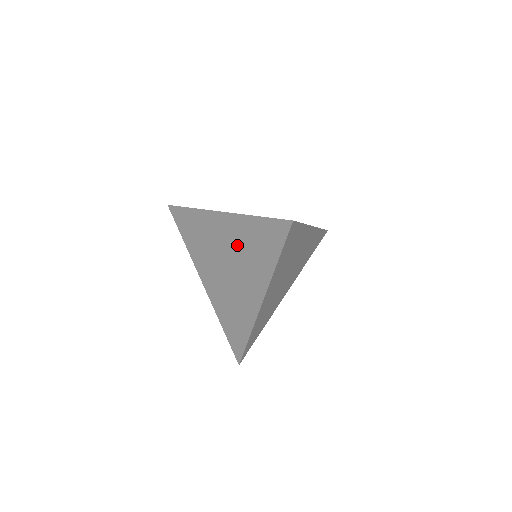
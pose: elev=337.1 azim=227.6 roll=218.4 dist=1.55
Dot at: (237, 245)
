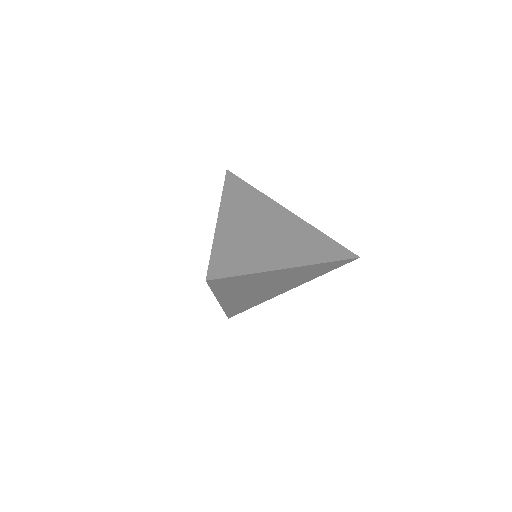
Dot at: occluded
